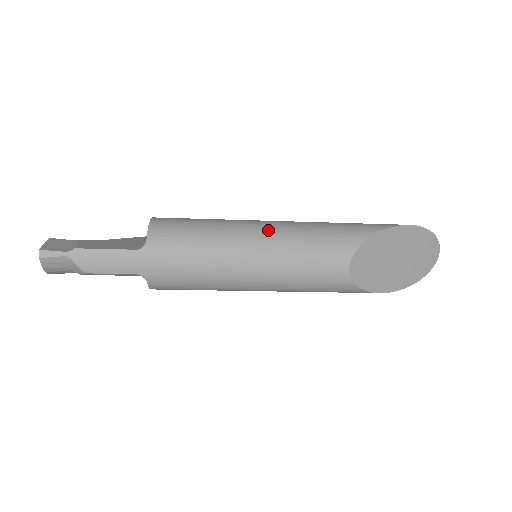
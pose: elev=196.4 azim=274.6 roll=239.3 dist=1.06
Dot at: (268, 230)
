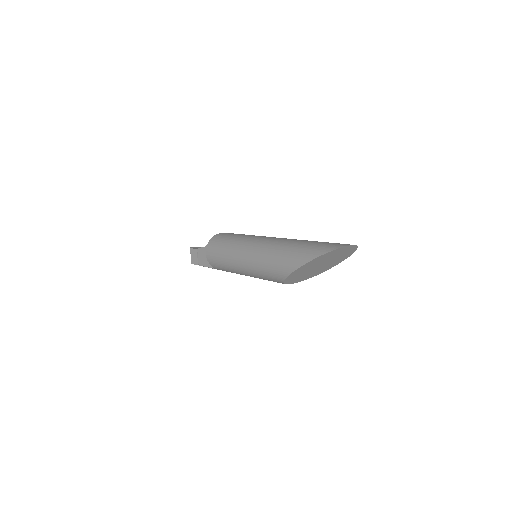
Dot at: (244, 268)
